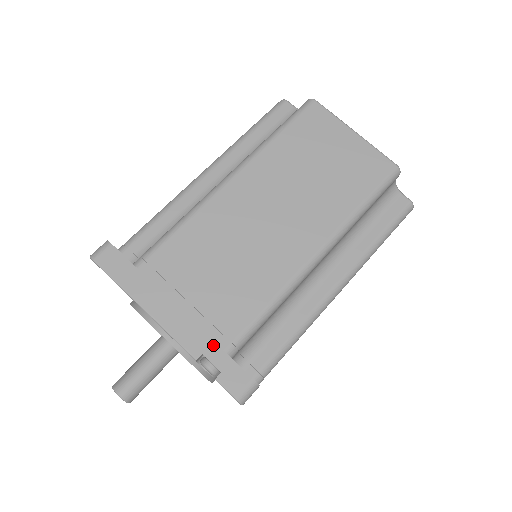
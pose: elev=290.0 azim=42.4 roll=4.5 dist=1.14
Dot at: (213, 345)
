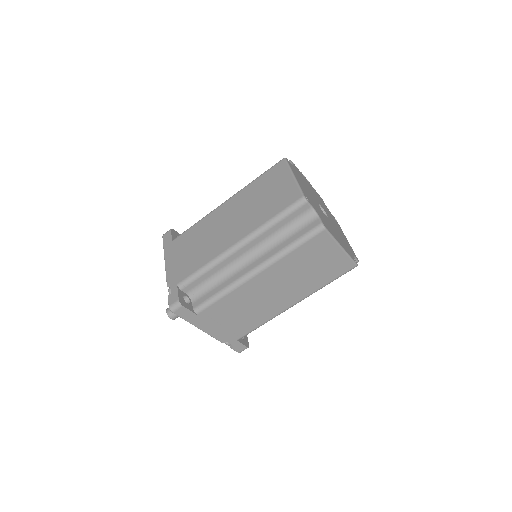
Dot at: (232, 339)
